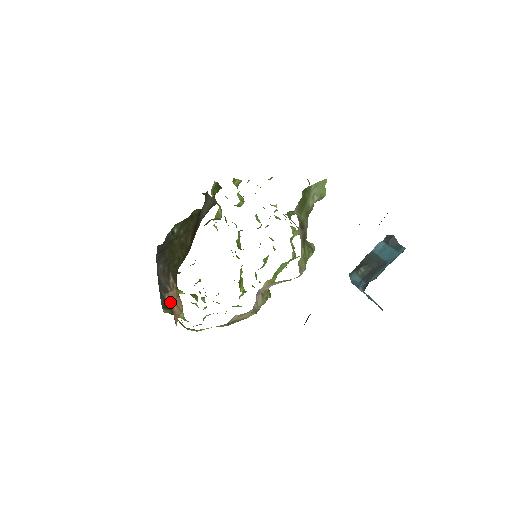
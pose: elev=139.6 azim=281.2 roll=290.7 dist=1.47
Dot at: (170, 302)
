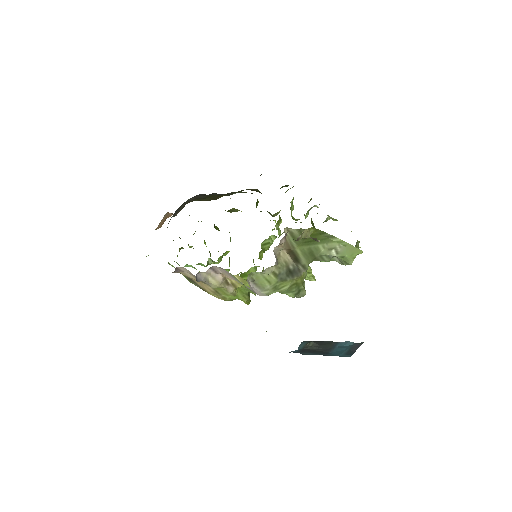
Dot at: (163, 219)
